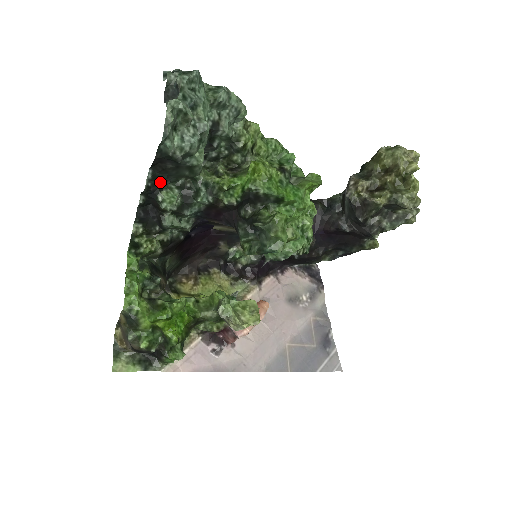
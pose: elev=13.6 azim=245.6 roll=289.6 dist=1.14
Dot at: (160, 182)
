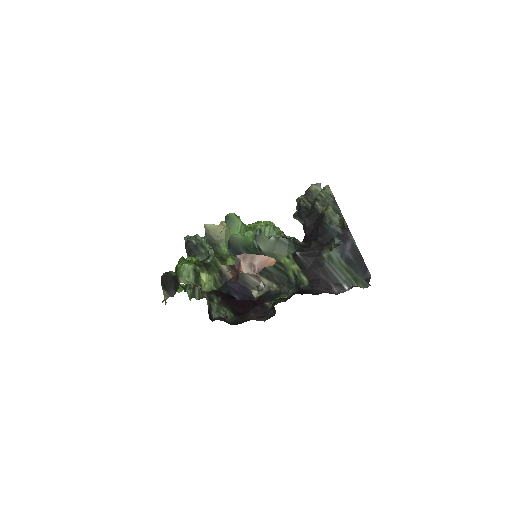
Dot at: occluded
